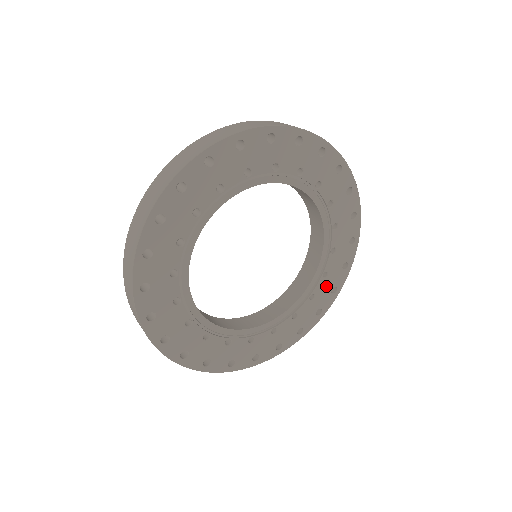
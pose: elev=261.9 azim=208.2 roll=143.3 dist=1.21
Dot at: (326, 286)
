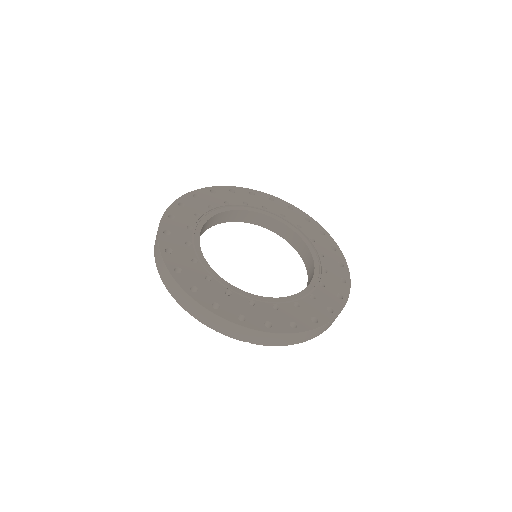
Dot at: (330, 262)
